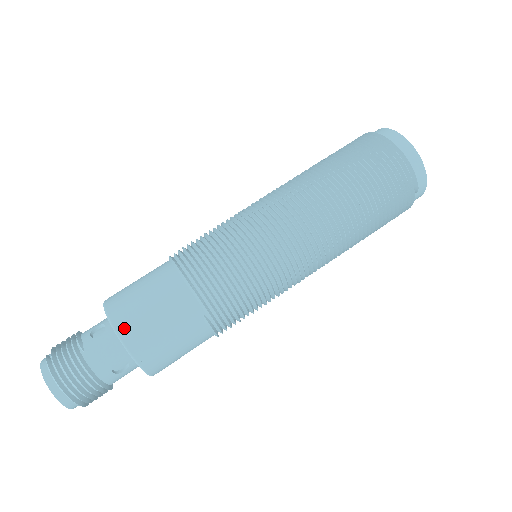
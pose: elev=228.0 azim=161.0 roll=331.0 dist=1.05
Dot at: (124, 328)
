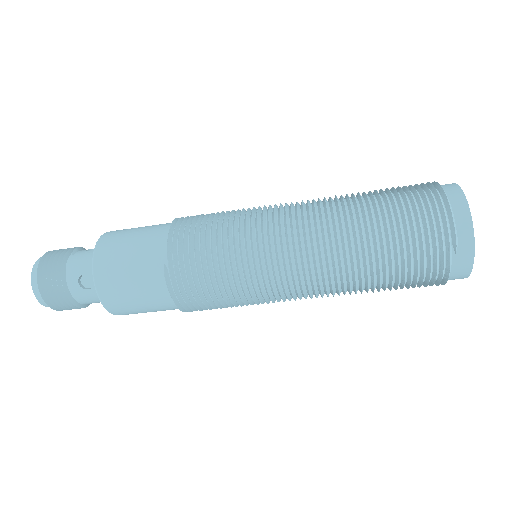
Dot at: (103, 244)
